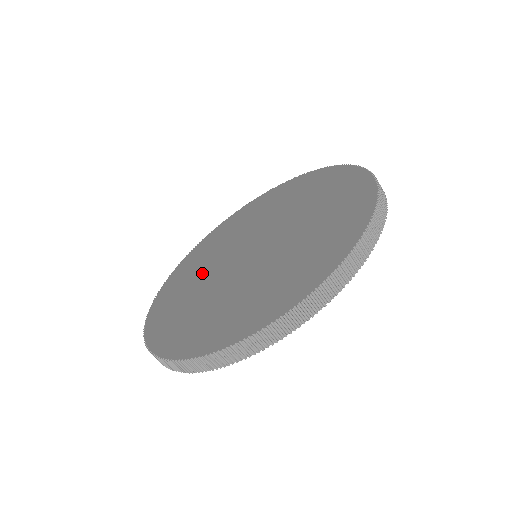
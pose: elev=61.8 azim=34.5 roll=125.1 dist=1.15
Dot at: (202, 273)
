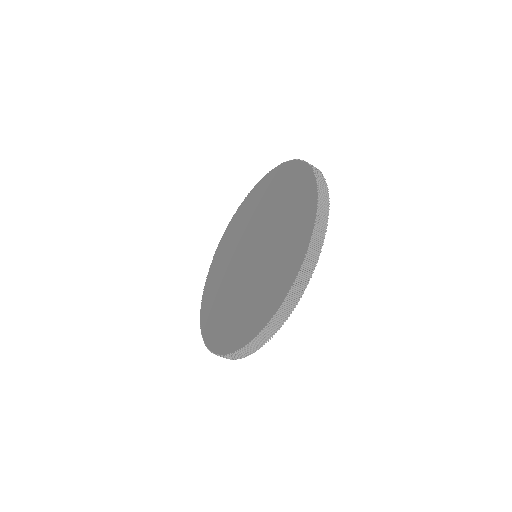
Dot at: (230, 299)
